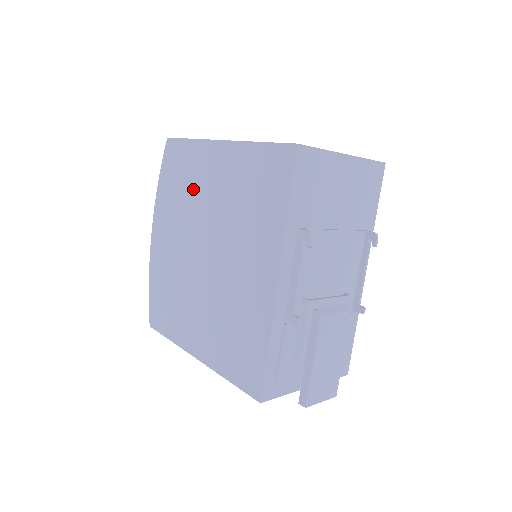
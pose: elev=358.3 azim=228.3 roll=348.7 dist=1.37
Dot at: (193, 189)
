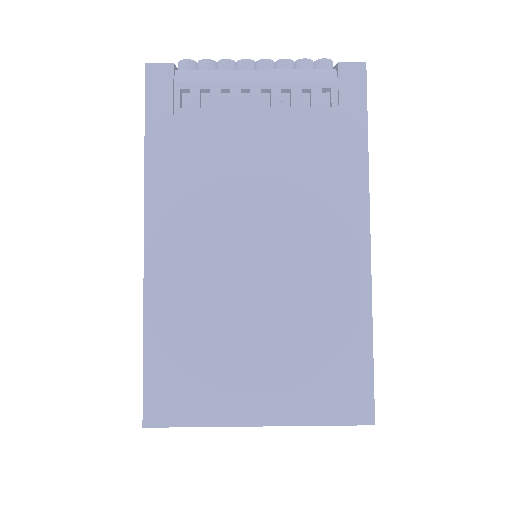
Dot at: occluded
